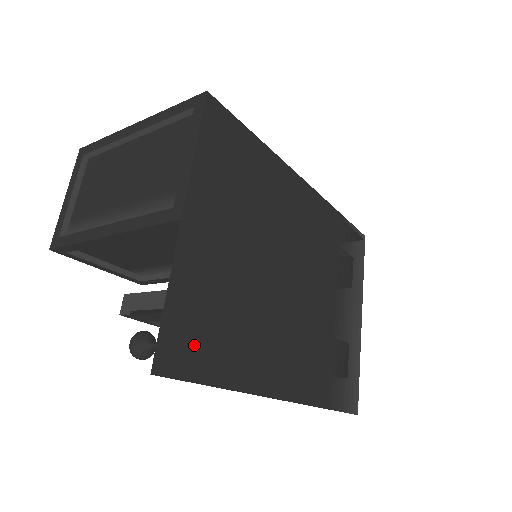
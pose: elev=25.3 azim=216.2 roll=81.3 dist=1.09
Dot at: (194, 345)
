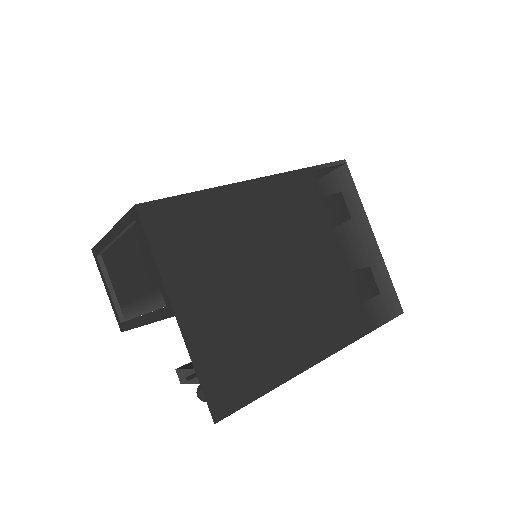
Dot at: (234, 384)
